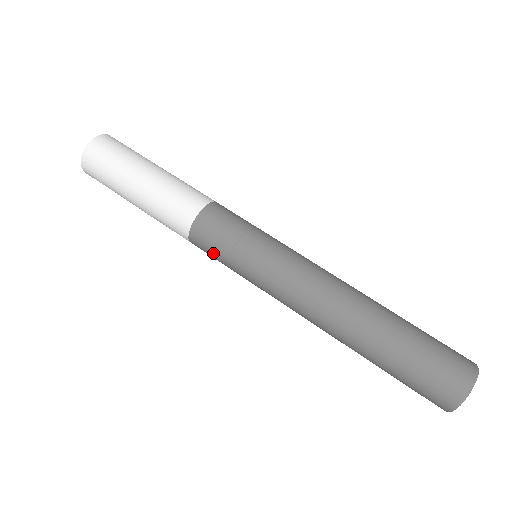
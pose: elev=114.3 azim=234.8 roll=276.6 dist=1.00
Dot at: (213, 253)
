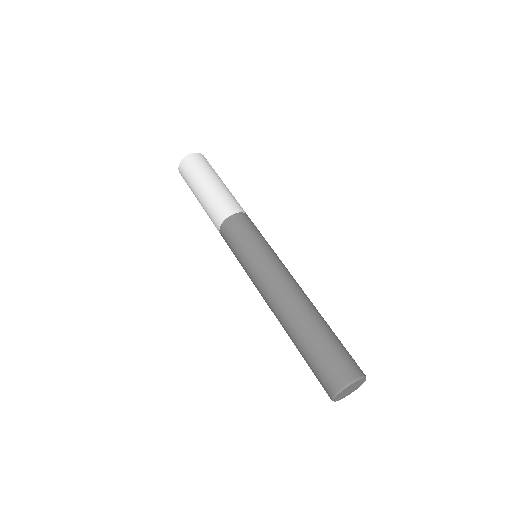
Dot at: (230, 248)
